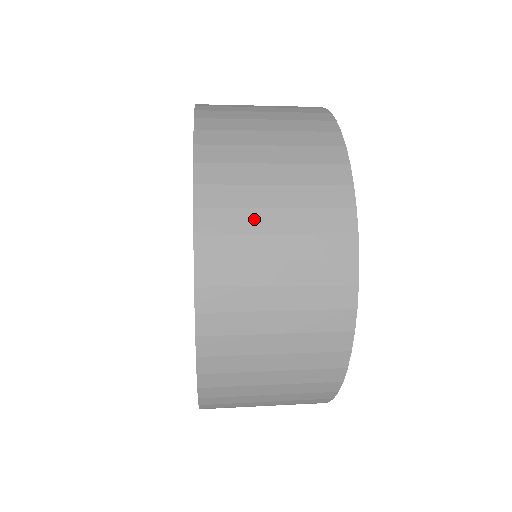
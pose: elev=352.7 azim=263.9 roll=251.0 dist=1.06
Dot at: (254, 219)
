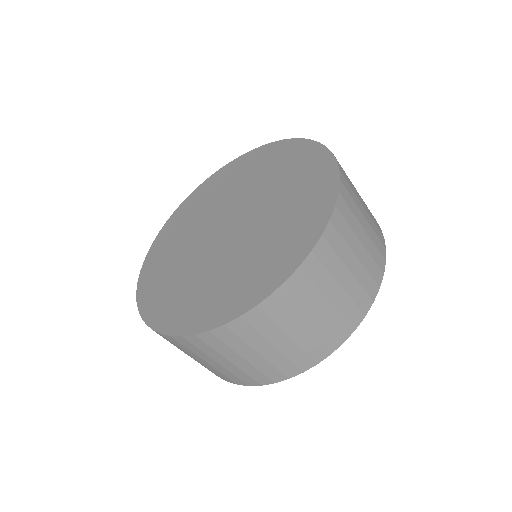
Dot at: (347, 253)
